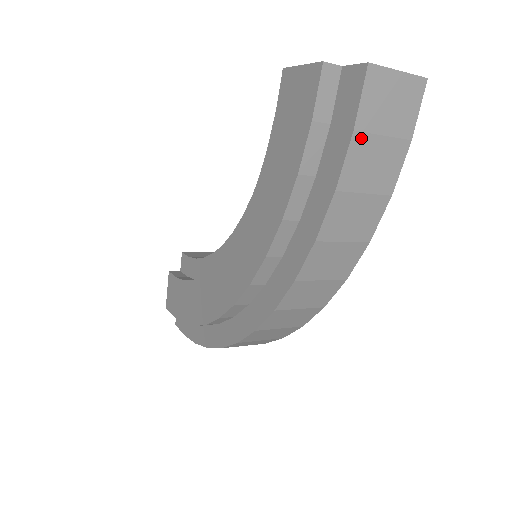
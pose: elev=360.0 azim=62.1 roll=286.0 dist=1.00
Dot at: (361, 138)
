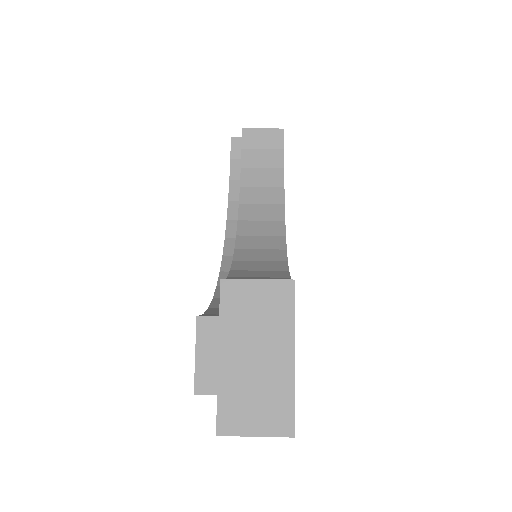
Dot at: occluded
